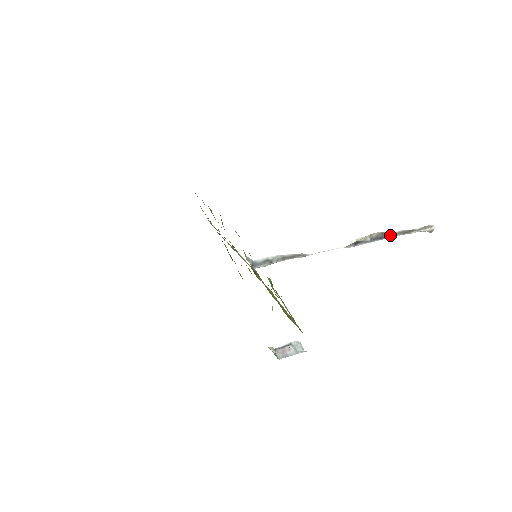
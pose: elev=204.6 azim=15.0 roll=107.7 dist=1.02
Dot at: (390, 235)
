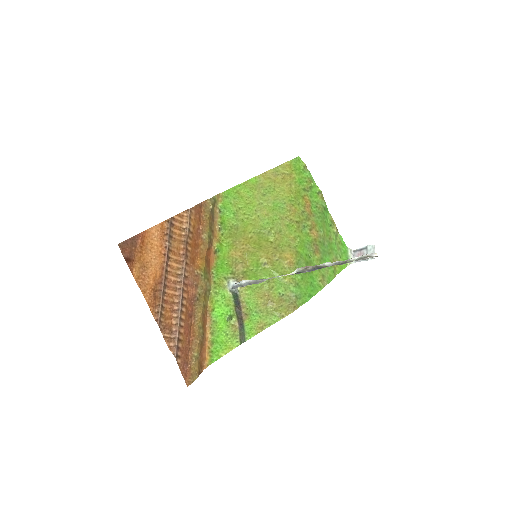
Dot at: (326, 266)
